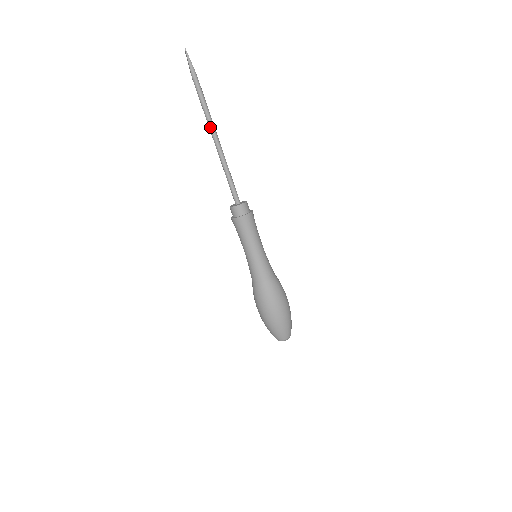
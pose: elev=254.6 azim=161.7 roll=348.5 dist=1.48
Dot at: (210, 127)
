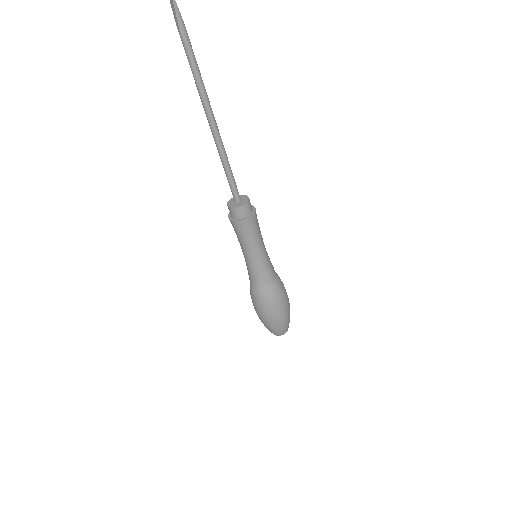
Dot at: (206, 108)
